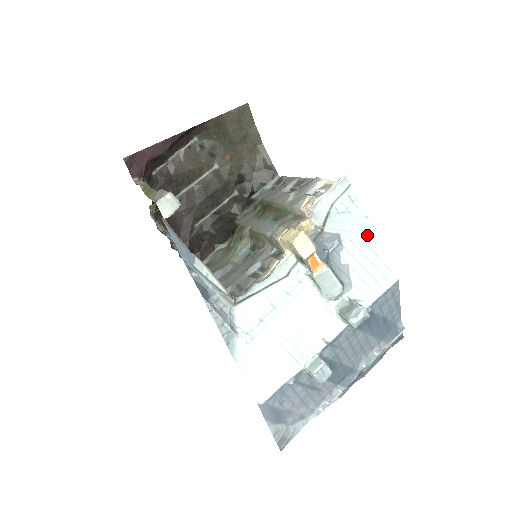
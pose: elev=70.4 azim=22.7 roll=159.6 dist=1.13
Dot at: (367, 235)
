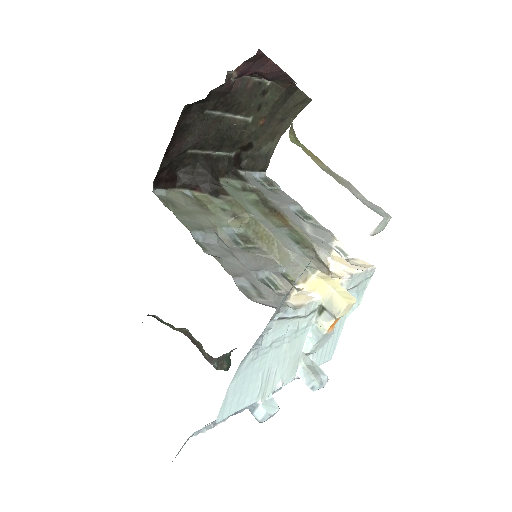
Dot at: (345, 315)
